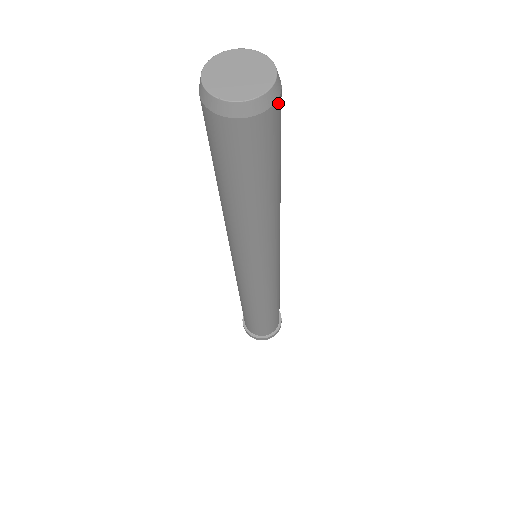
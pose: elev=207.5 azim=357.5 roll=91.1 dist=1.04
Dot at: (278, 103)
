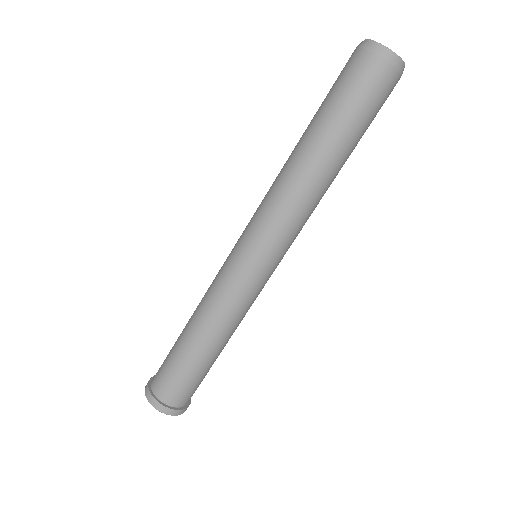
Dot at: occluded
